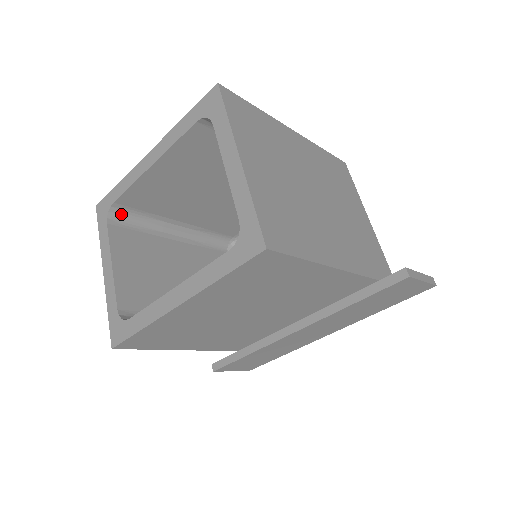
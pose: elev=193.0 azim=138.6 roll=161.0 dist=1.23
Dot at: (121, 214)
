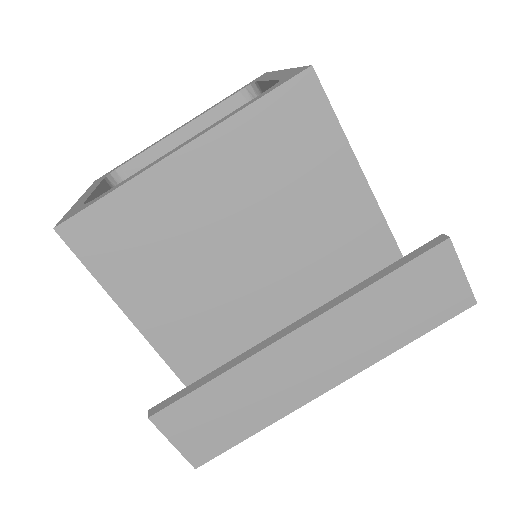
Dot at: occluded
